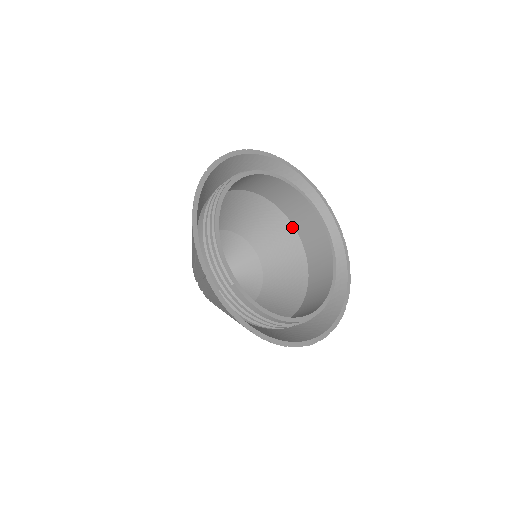
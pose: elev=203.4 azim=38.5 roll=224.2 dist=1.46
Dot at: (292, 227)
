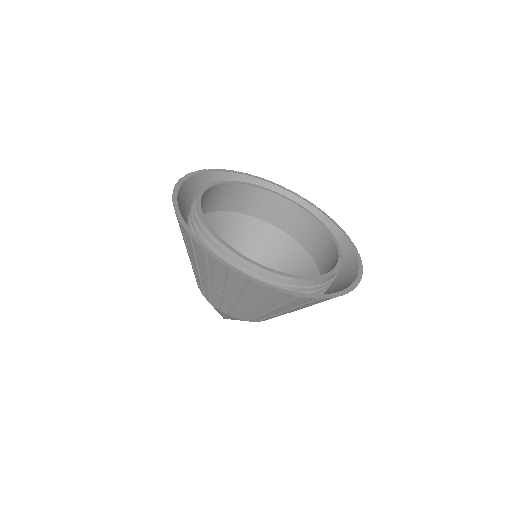
Dot at: (245, 216)
